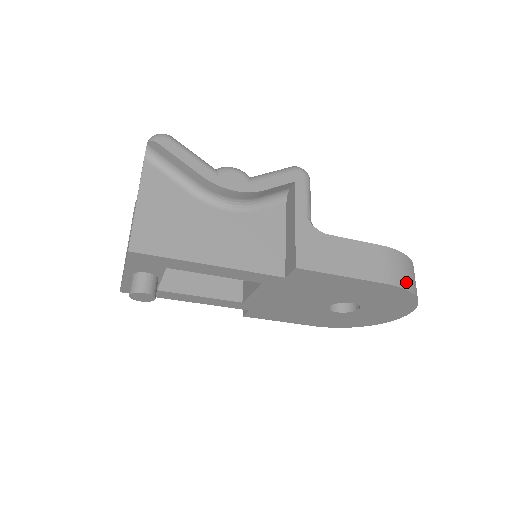
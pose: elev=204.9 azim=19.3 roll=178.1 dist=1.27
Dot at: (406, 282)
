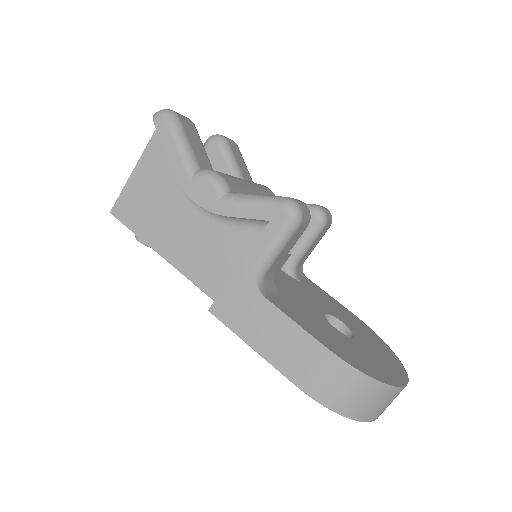
Dot at: (331, 398)
